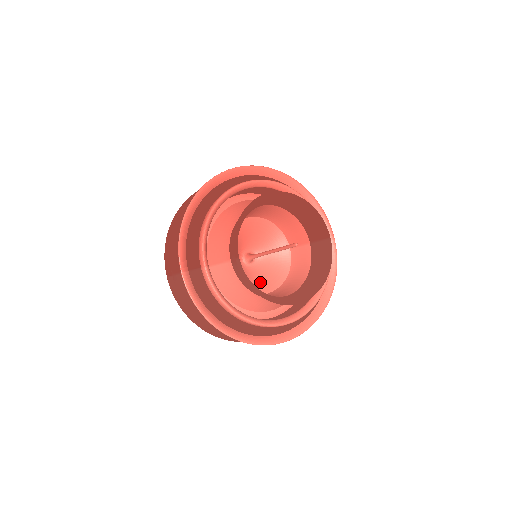
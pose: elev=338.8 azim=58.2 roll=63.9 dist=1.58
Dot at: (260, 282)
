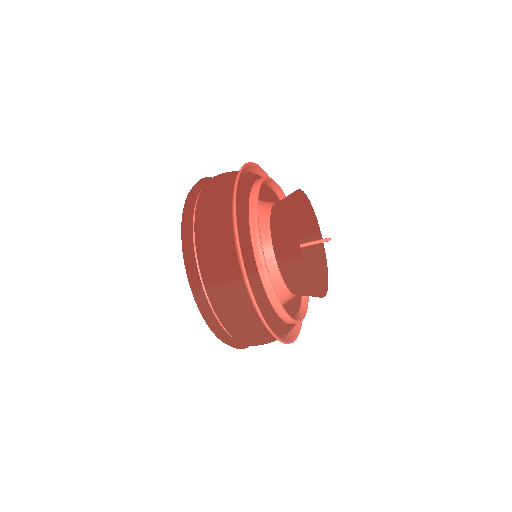
Dot at: occluded
